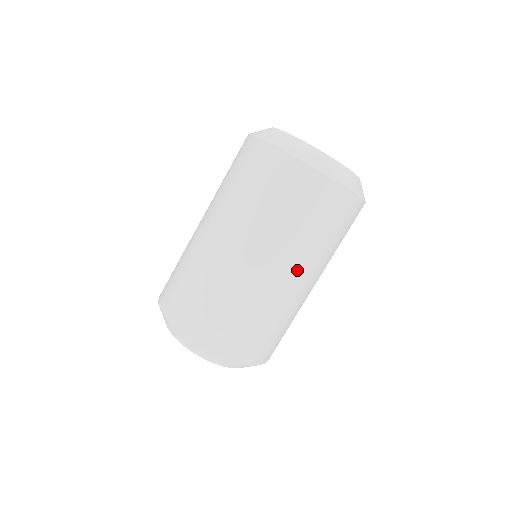
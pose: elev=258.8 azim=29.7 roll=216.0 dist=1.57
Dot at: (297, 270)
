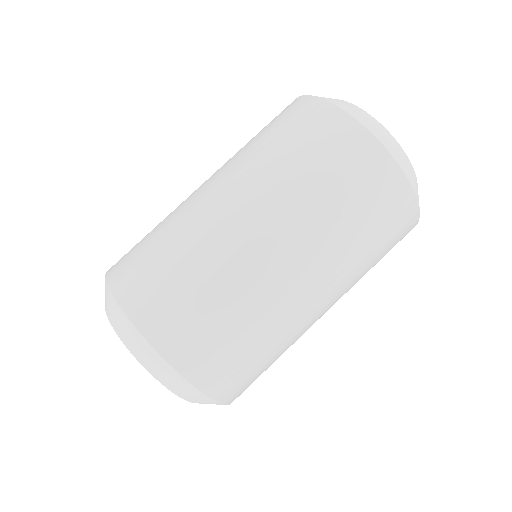
Dot at: (309, 264)
